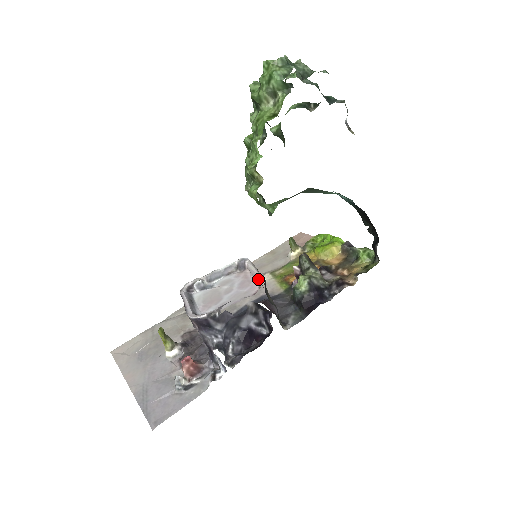
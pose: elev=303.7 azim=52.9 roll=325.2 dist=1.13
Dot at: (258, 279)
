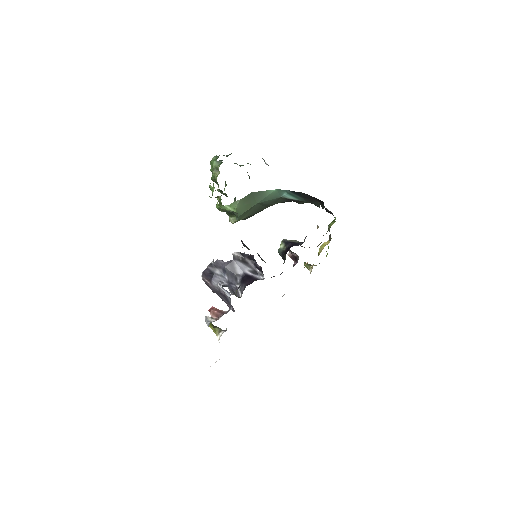
Dot at: (242, 247)
